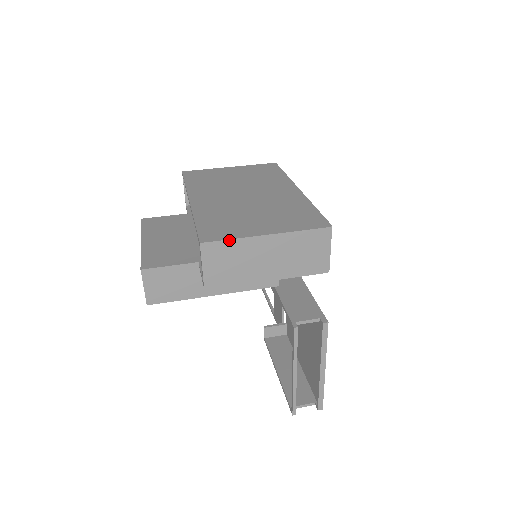
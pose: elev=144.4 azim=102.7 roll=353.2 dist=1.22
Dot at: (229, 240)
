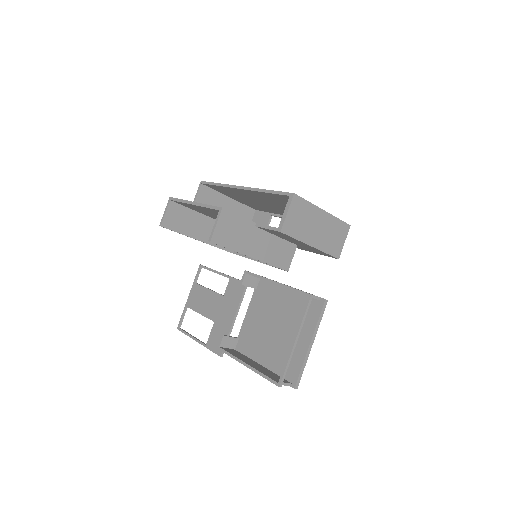
Dot at: (307, 201)
